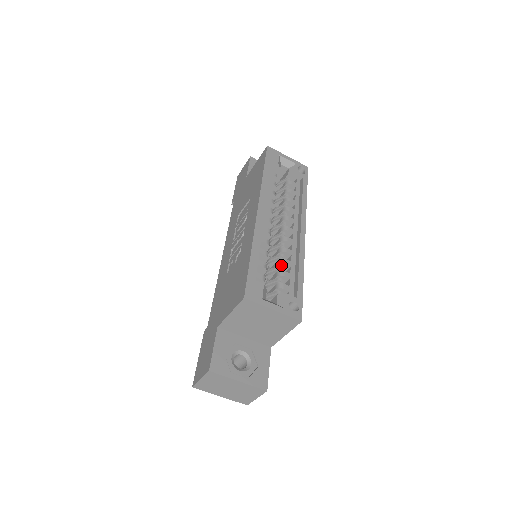
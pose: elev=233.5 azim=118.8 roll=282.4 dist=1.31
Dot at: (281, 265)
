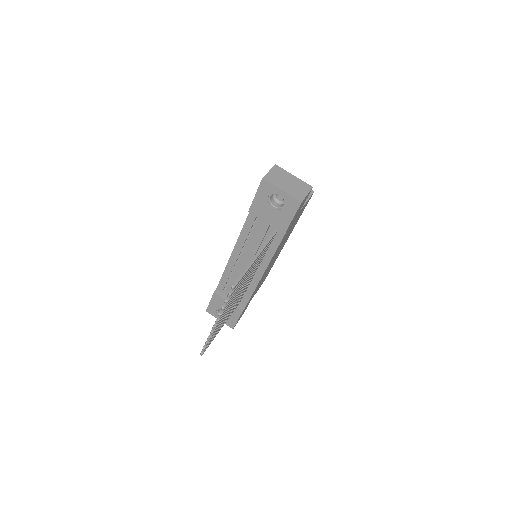
Dot at: occluded
